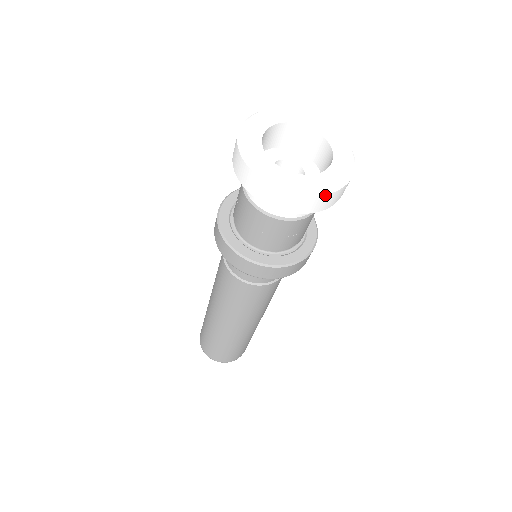
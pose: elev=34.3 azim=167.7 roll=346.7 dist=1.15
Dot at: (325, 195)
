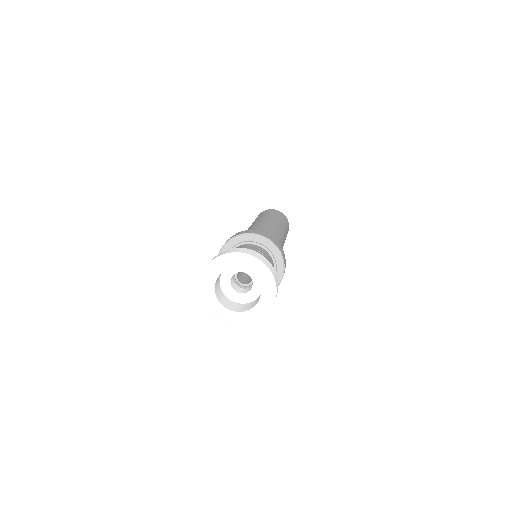
Dot at: occluded
